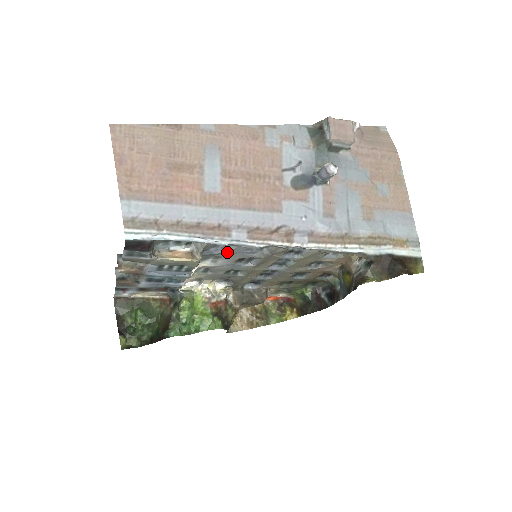
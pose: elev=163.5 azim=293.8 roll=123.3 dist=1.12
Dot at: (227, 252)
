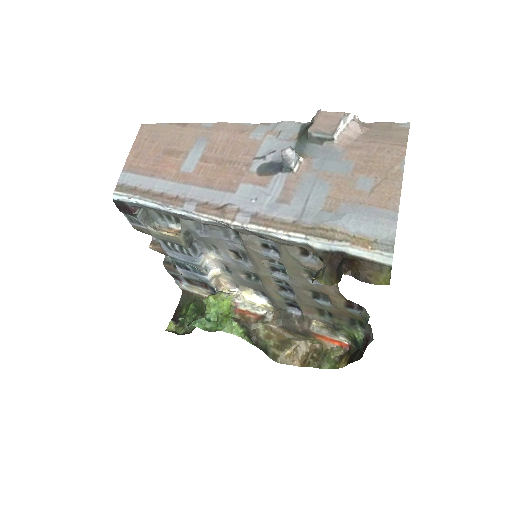
Dot at: (210, 237)
